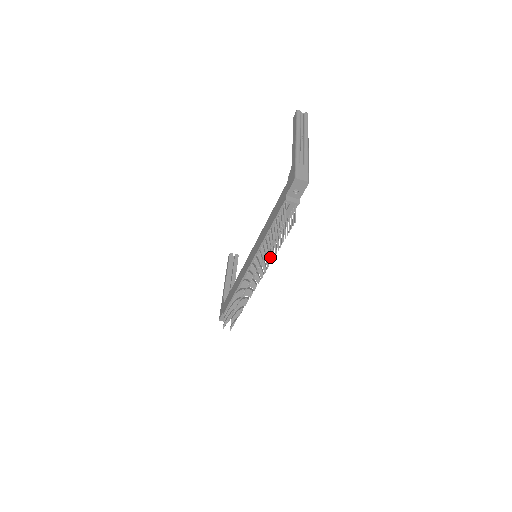
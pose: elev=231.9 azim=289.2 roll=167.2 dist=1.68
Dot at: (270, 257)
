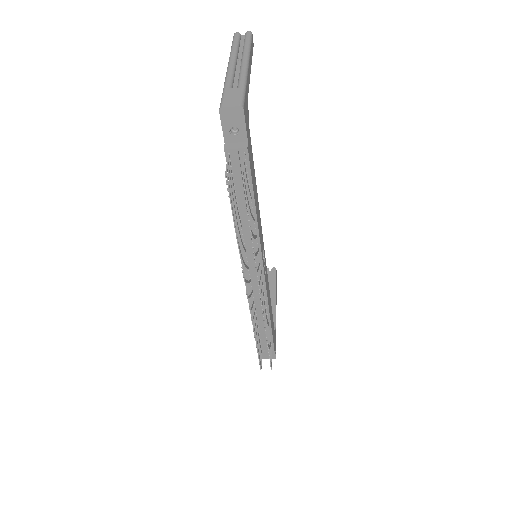
Dot at: occluded
